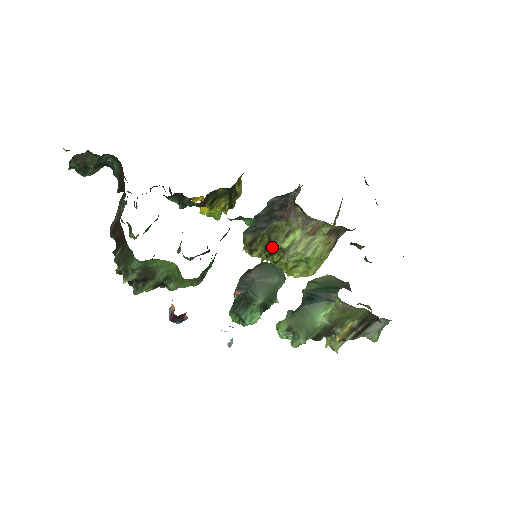
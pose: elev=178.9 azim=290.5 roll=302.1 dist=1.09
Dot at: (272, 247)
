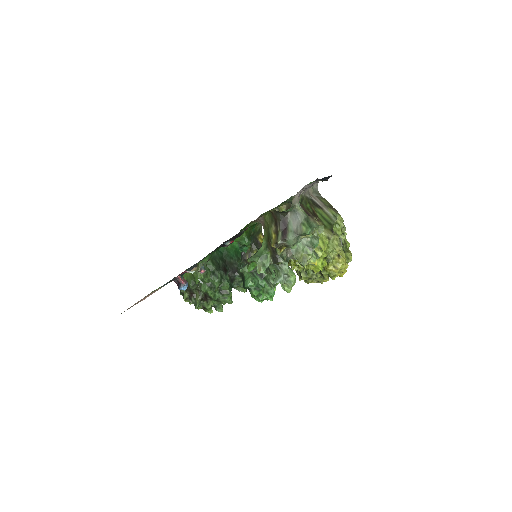
Dot at: occluded
